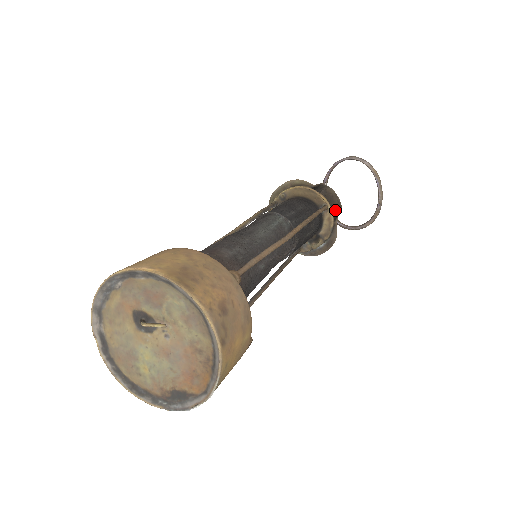
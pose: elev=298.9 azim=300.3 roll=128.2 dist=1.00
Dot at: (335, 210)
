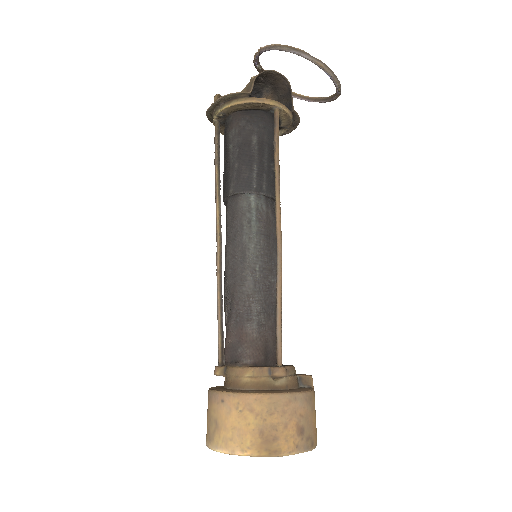
Dot at: (284, 89)
